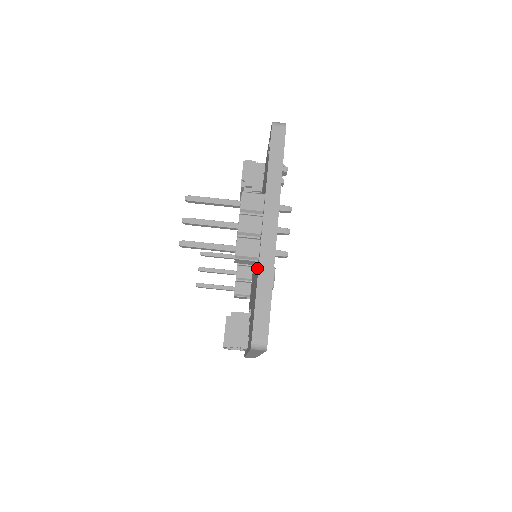
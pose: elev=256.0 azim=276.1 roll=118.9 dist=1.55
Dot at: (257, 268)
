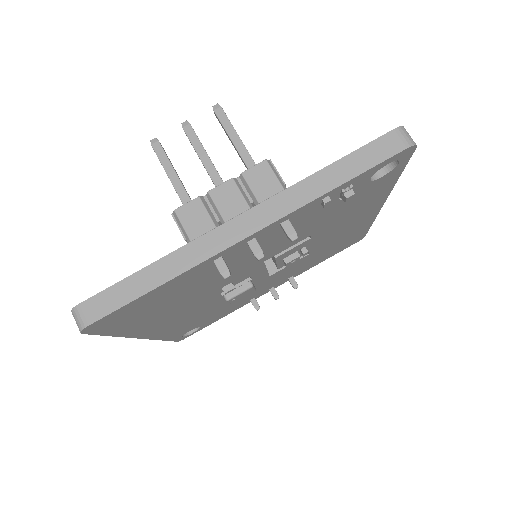
Dot at: occluded
